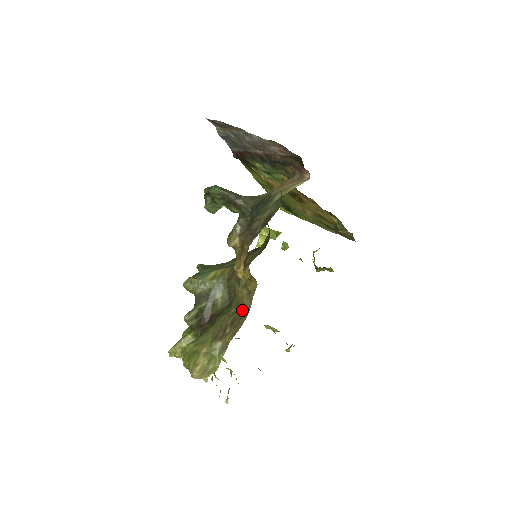
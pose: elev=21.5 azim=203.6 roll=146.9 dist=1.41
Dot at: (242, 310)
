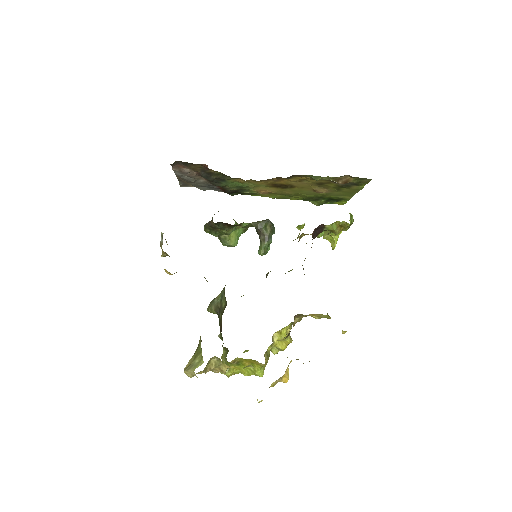
Dot at: occluded
